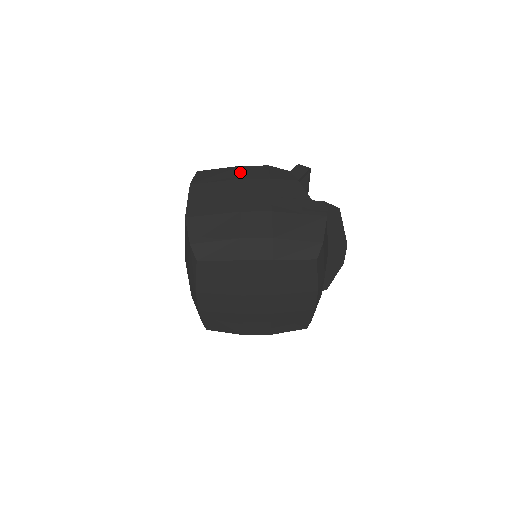
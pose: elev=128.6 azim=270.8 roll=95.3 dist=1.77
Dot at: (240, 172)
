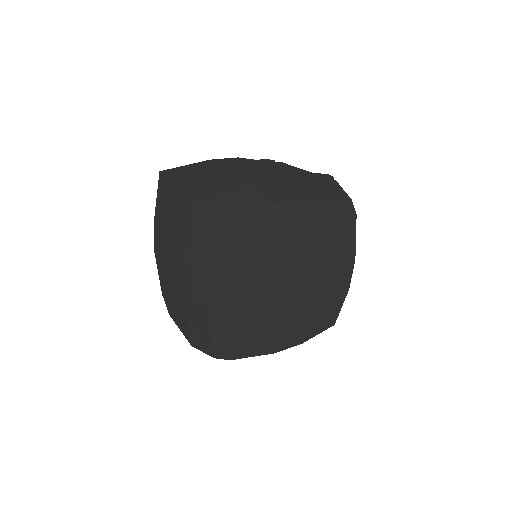
Dot at: (216, 162)
